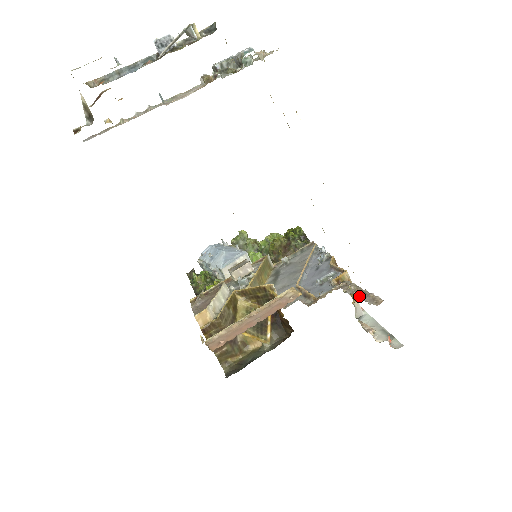
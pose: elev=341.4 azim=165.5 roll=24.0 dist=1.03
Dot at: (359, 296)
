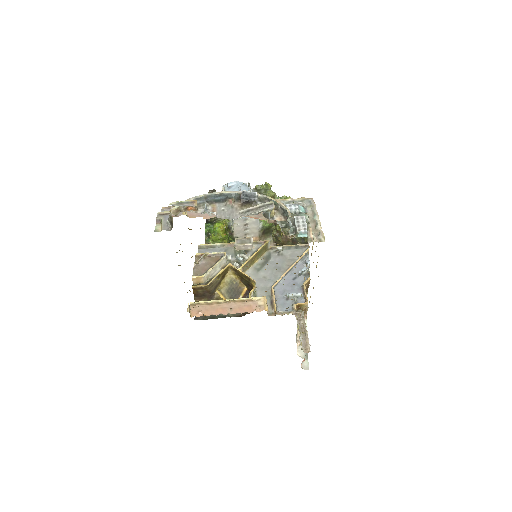
Dot at: (300, 336)
